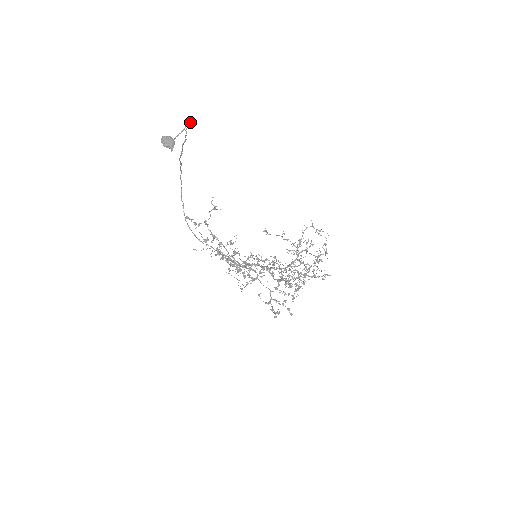
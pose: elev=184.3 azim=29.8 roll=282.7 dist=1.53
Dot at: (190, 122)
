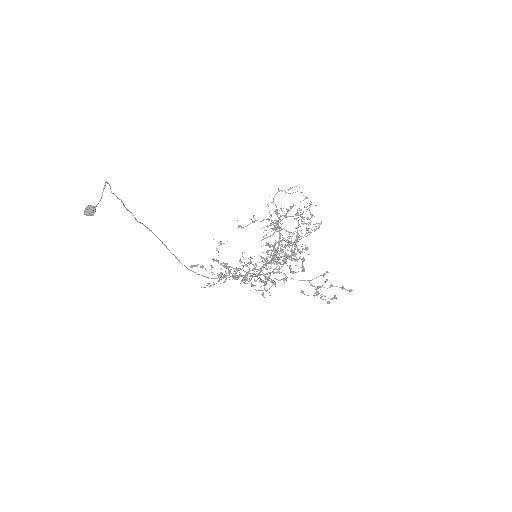
Dot at: (105, 184)
